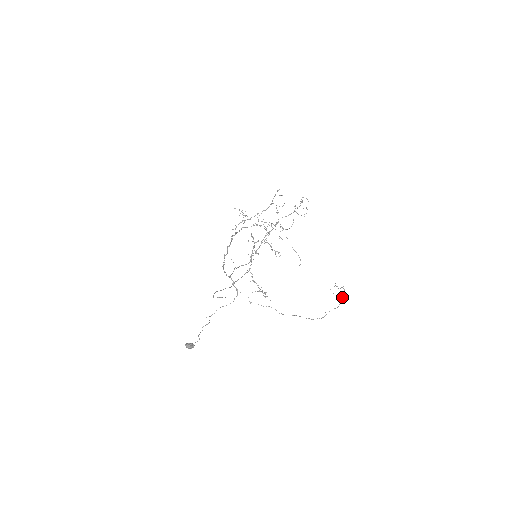
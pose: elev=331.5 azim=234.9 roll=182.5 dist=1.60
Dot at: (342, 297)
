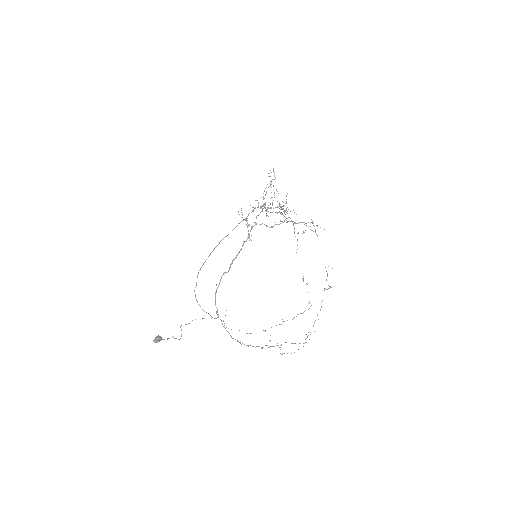
Dot at: occluded
